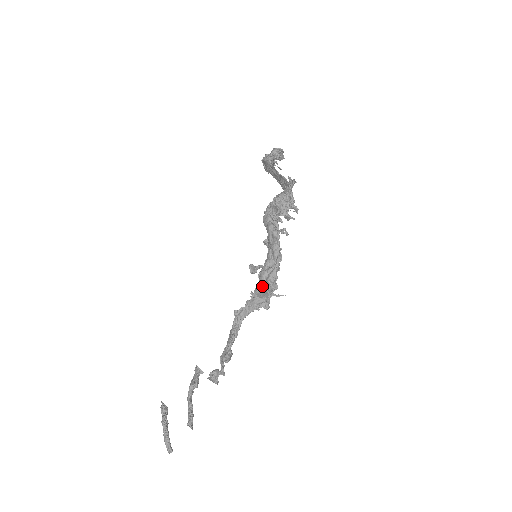
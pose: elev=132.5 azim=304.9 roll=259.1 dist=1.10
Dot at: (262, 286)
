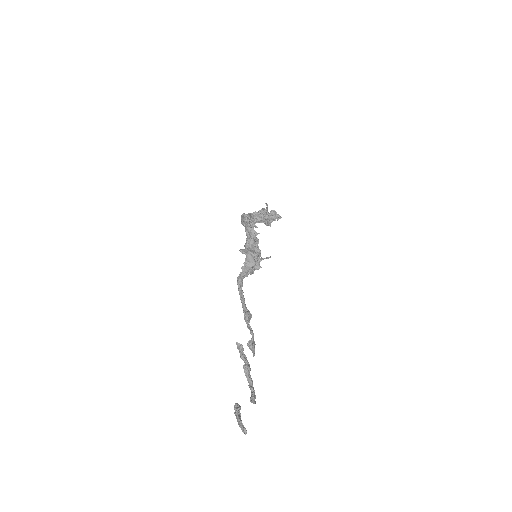
Dot at: (247, 252)
